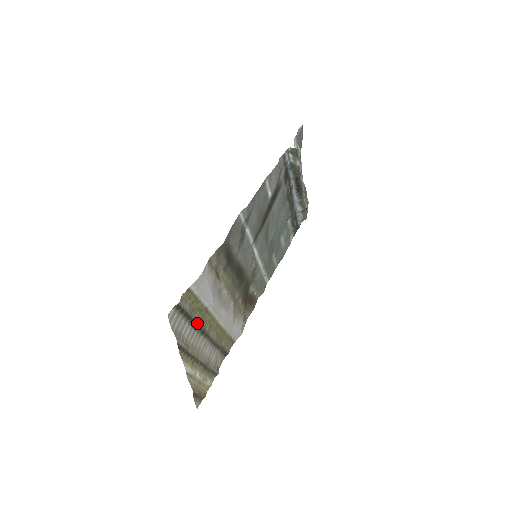
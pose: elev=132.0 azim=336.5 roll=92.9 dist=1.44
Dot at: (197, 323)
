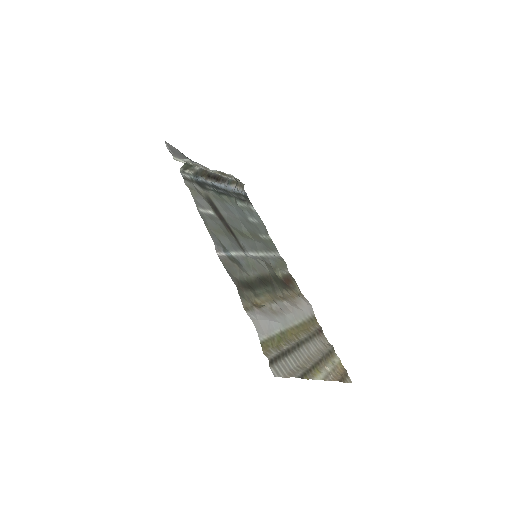
Dot at: (289, 348)
